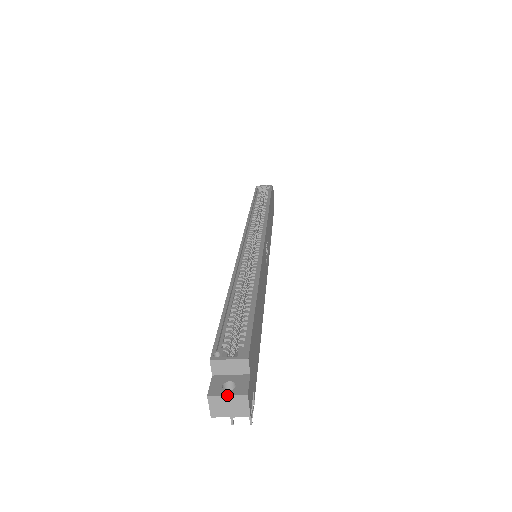
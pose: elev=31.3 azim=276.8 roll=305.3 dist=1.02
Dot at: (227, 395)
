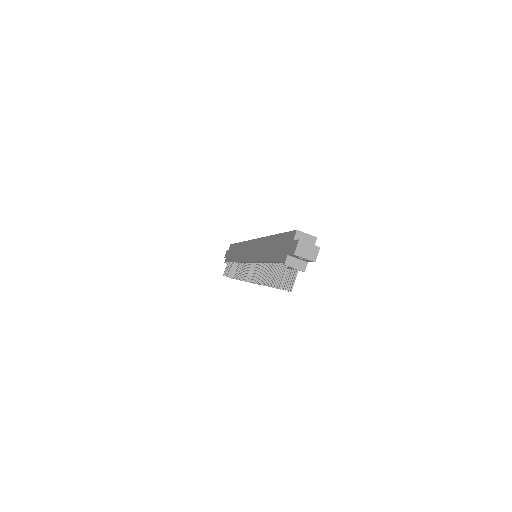
Dot at: occluded
